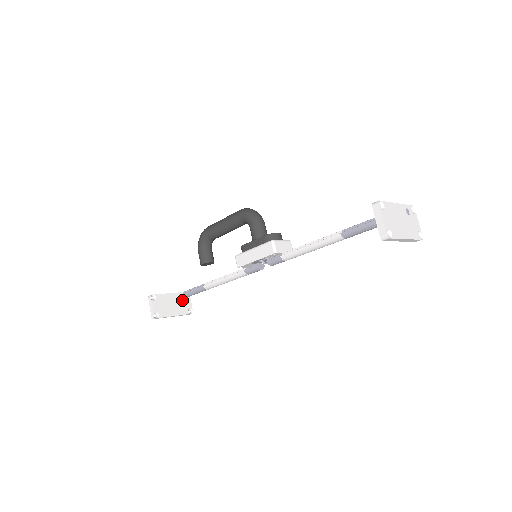
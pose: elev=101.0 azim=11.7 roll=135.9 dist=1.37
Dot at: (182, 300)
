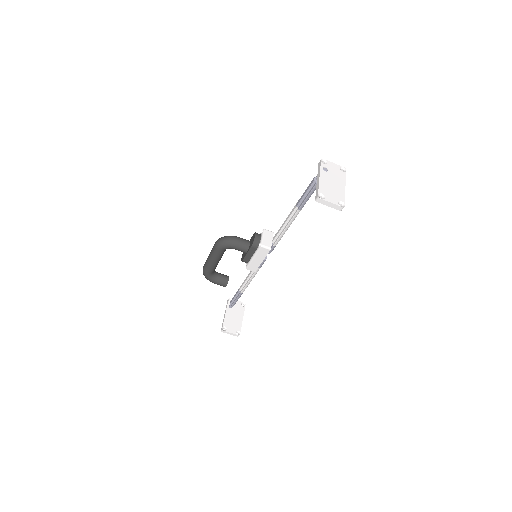
Dot at: (233, 307)
